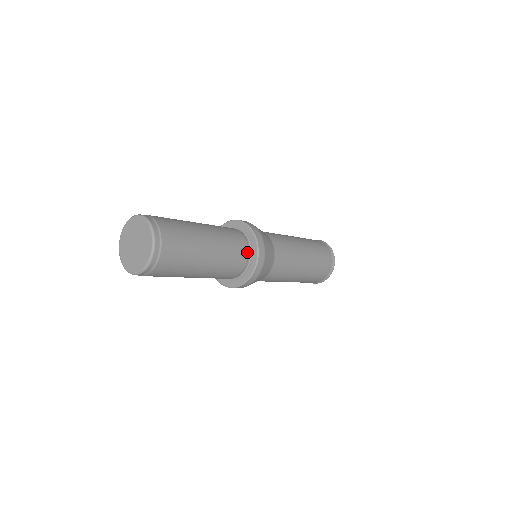
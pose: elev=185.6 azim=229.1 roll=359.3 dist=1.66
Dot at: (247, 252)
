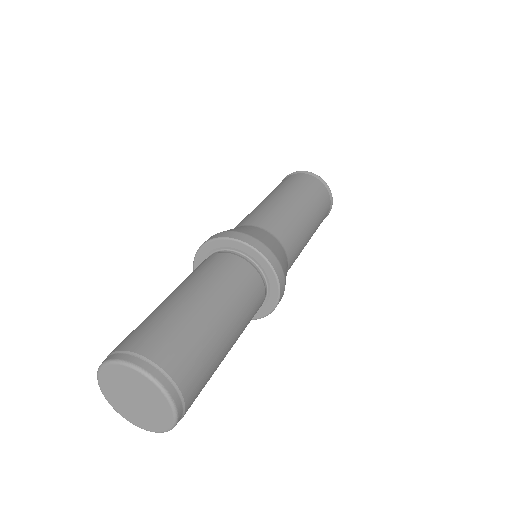
Dot at: (264, 292)
